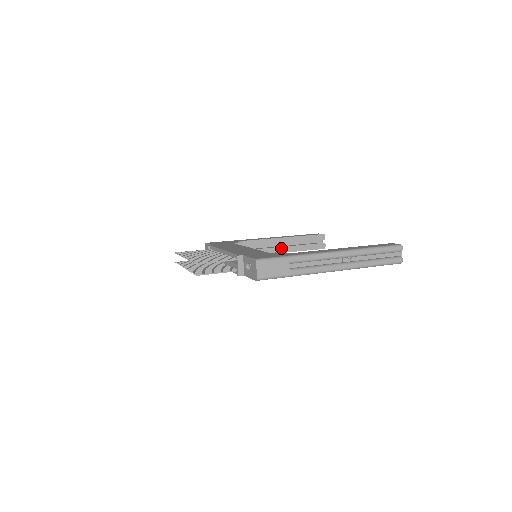
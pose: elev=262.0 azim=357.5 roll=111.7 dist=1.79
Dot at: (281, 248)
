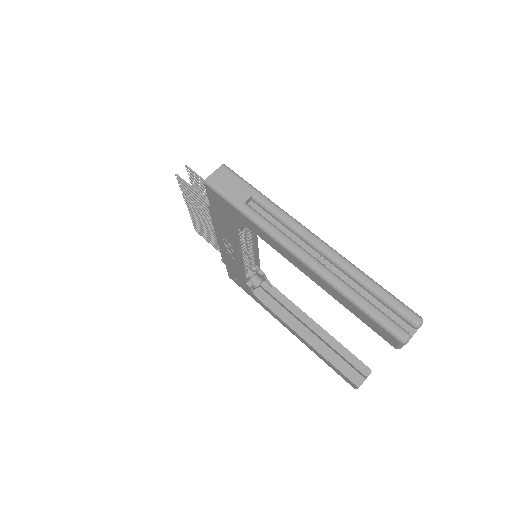
Dot at: (306, 332)
